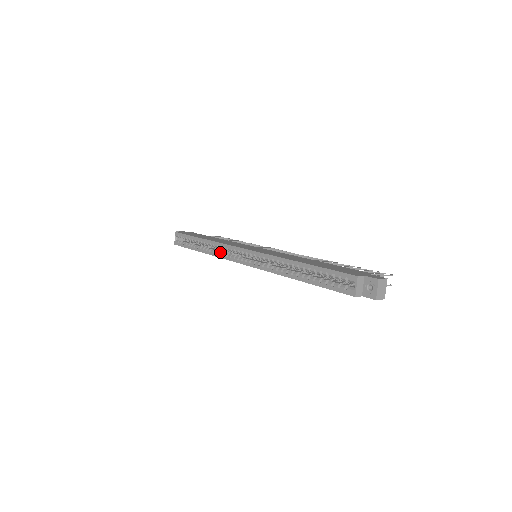
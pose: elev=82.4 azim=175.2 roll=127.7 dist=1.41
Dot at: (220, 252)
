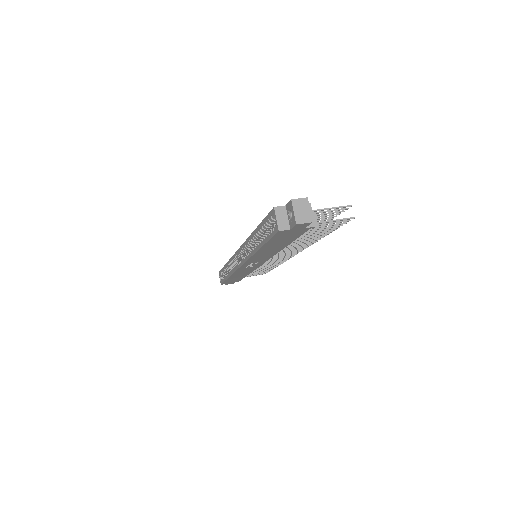
Dot at: occluded
